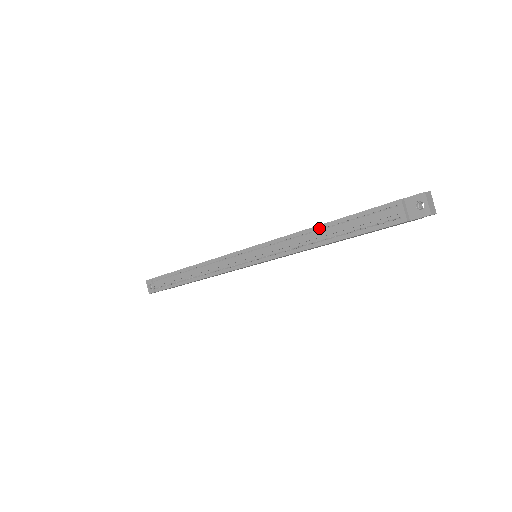
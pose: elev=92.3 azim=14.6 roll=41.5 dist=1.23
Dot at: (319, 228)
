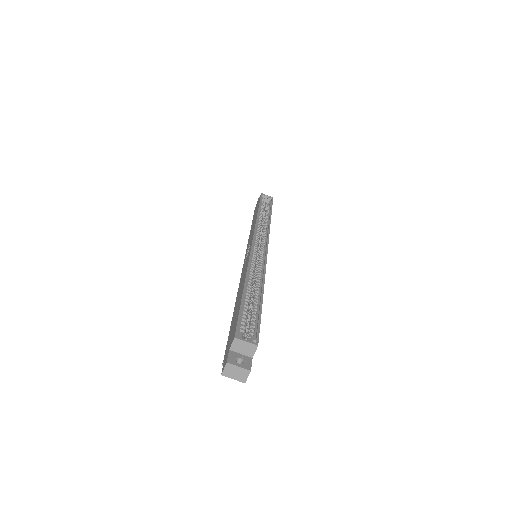
Dot at: occluded
